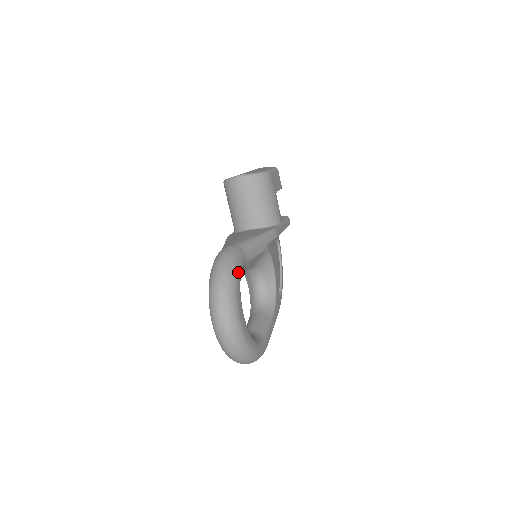
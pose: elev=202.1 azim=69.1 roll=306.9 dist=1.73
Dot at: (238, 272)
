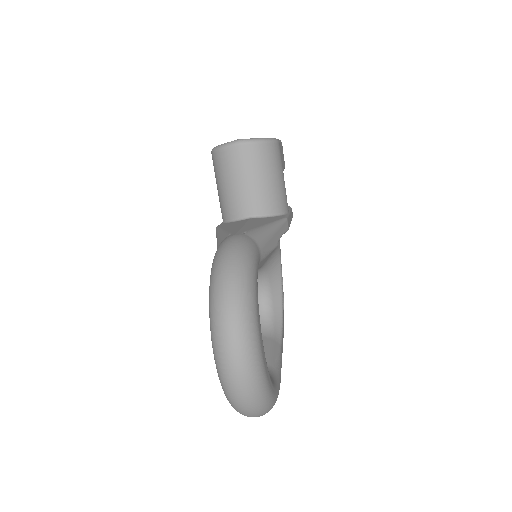
Dot at: (255, 274)
